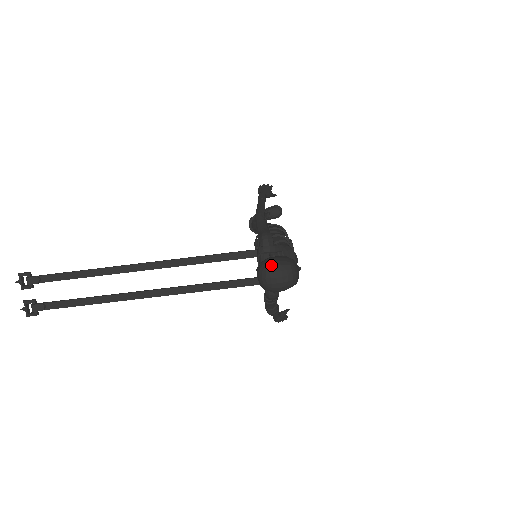
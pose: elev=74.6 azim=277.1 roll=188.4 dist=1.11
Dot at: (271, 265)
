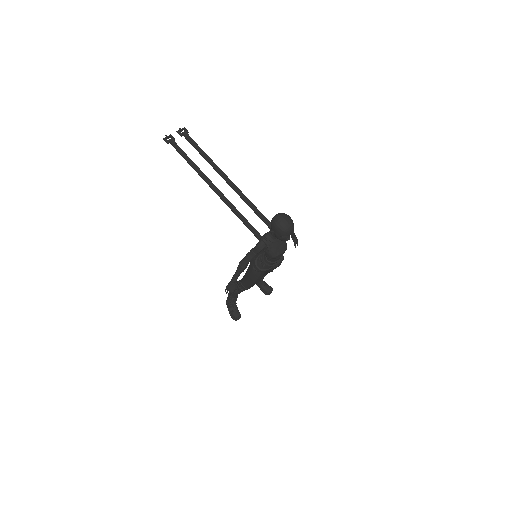
Dot at: (287, 215)
